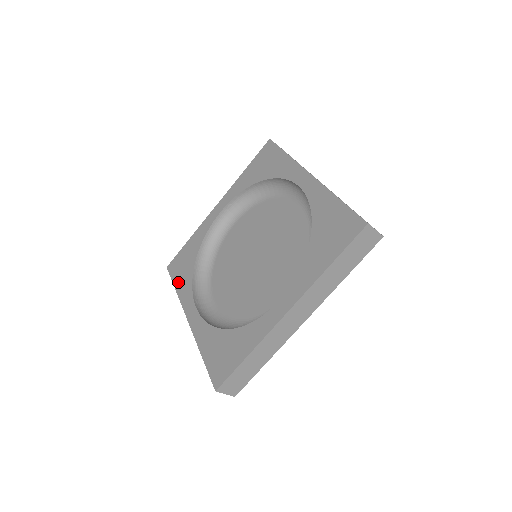
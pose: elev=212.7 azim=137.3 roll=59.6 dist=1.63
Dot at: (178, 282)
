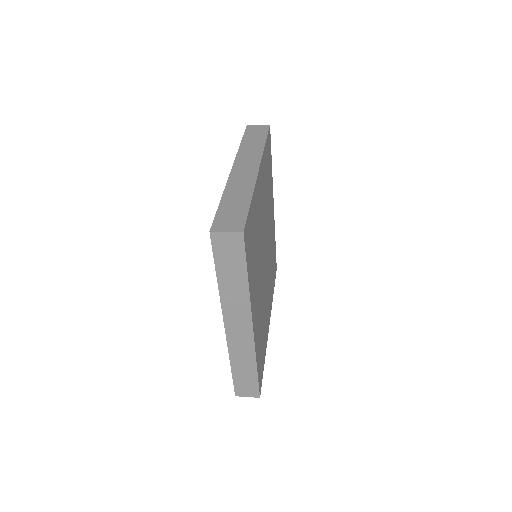
Dot at: occluded
